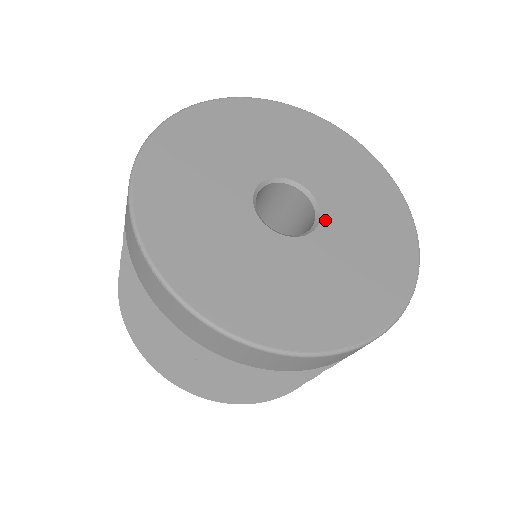
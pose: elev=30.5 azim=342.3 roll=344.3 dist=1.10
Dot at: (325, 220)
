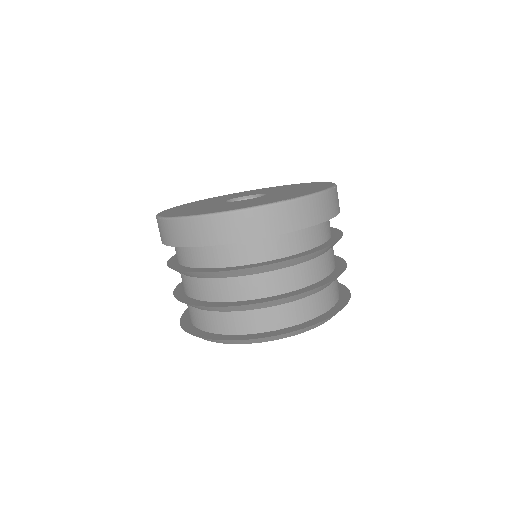
Dot at: (269, 194)
